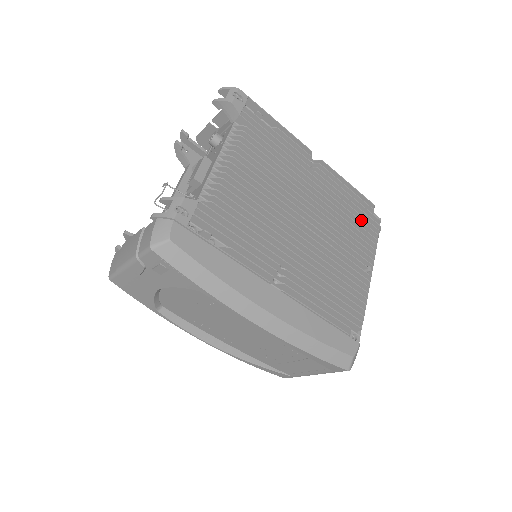
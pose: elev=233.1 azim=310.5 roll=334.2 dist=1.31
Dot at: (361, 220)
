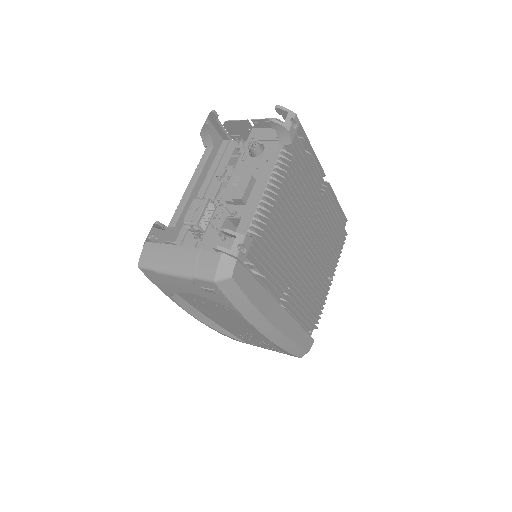
Dot at: (336, 234)
